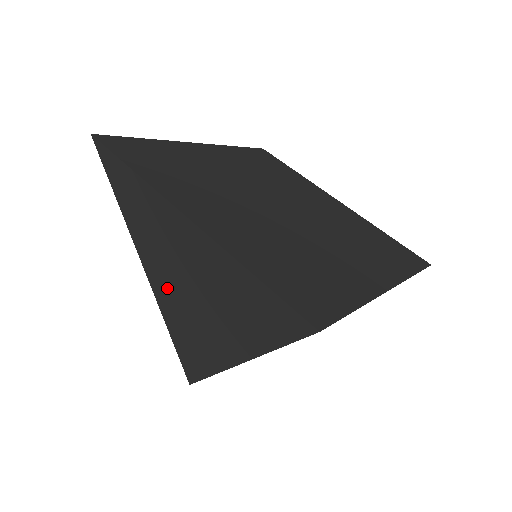
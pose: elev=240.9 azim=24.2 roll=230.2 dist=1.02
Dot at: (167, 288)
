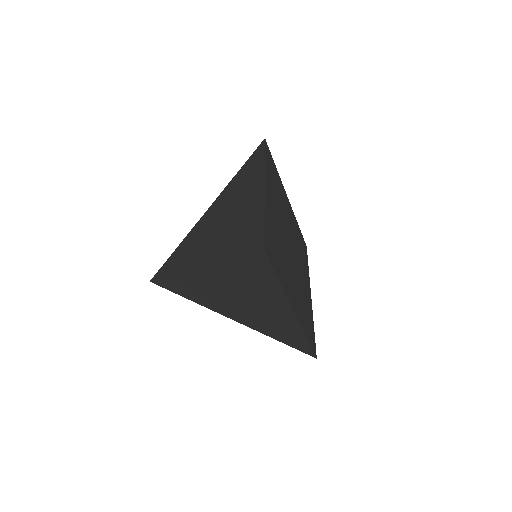
Dot at: (212, 218)
